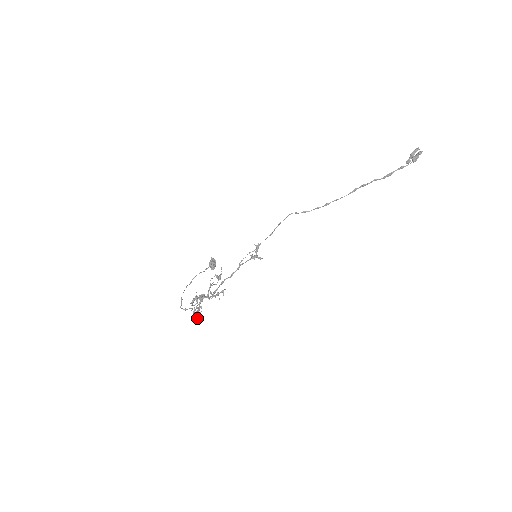
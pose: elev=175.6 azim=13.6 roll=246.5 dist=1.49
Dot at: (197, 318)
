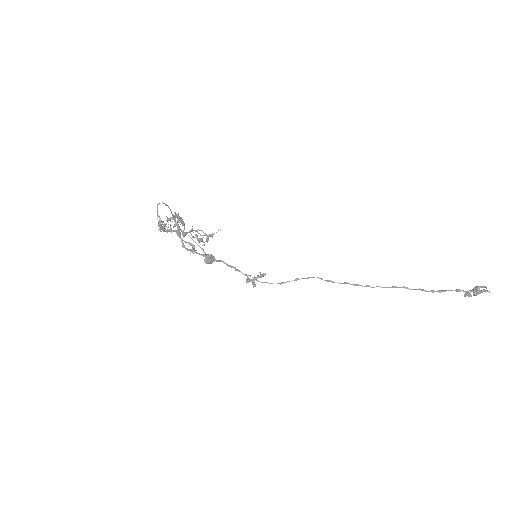
Dot at: (160, 222)
